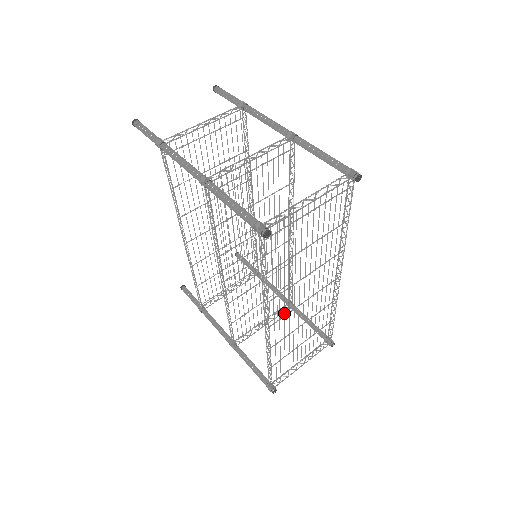
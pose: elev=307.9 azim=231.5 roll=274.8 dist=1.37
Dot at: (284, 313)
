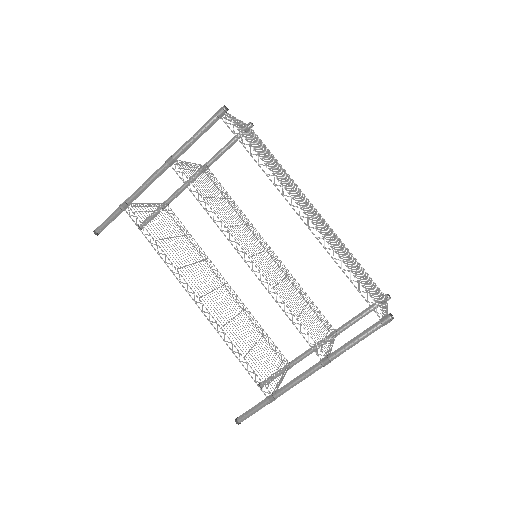
Dot at: (302, 207)
